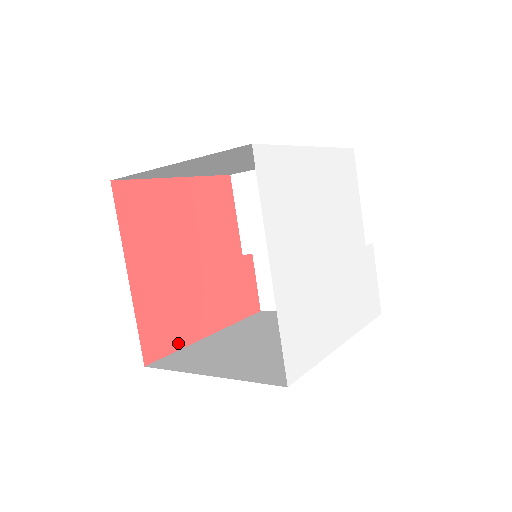
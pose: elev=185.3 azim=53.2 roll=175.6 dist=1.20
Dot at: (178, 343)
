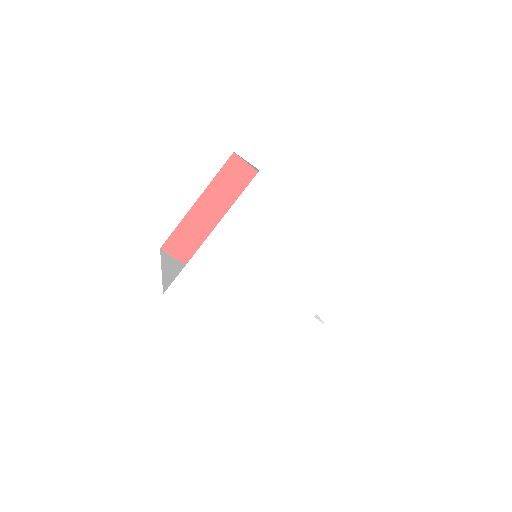
Dot at: occluded
